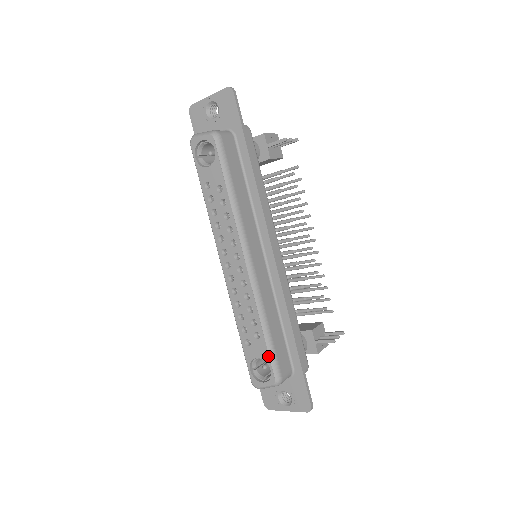
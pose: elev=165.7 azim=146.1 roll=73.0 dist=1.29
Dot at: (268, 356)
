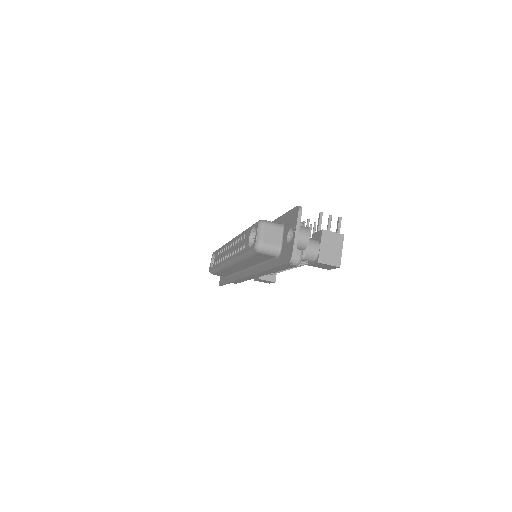
Dot at: (250, 227)
